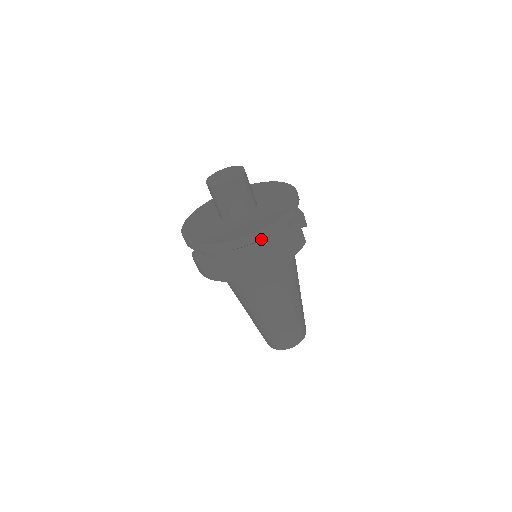
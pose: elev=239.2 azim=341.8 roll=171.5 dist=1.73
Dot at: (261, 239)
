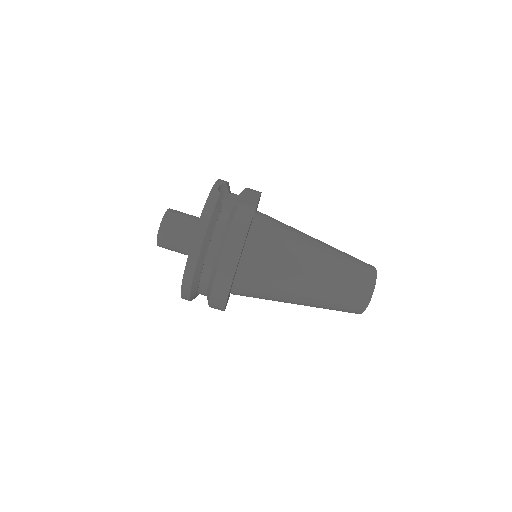
Dot at: (201, 247)
